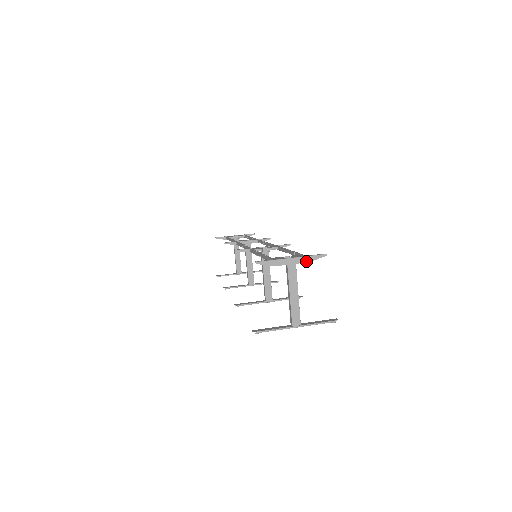
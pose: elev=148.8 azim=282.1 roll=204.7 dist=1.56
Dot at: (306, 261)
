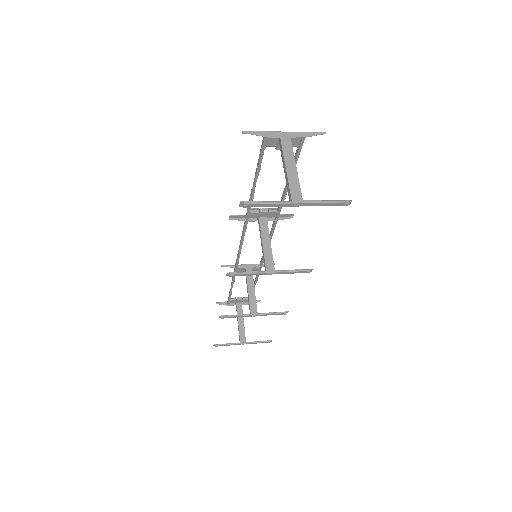
Dot at: (302, 136)
